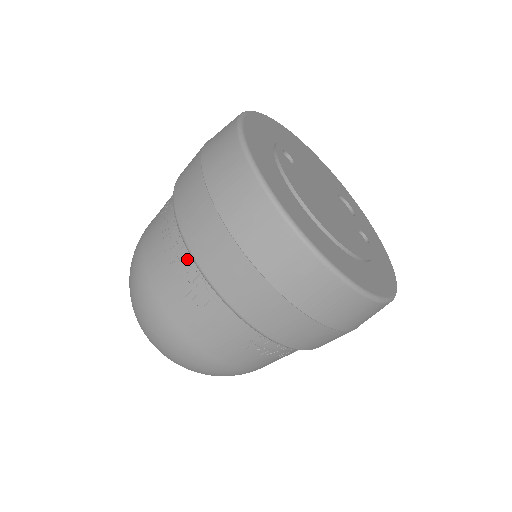
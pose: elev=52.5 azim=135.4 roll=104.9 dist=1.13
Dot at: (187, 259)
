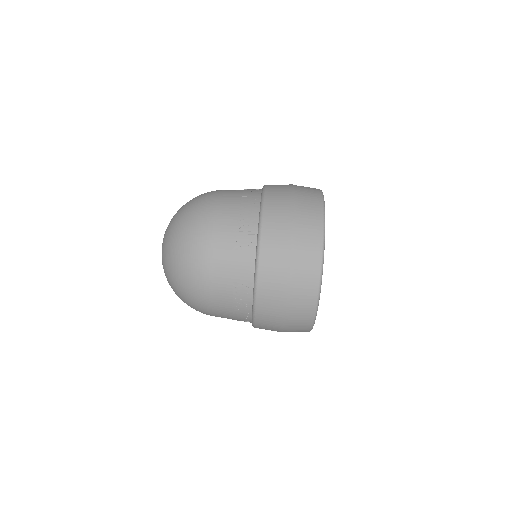
Dot at: (254, 220)
